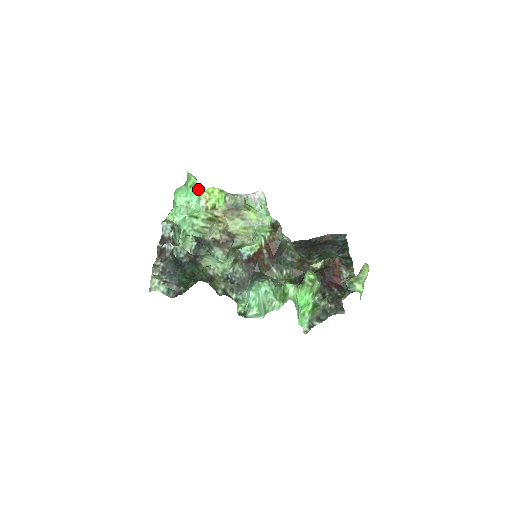
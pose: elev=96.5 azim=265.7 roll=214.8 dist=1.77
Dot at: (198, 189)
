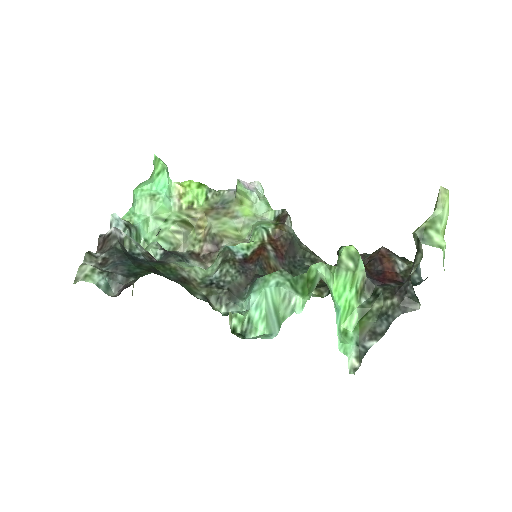
Dot at: (168, 178)
